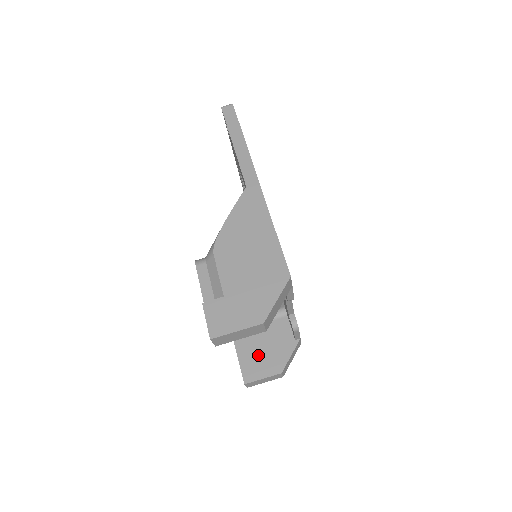
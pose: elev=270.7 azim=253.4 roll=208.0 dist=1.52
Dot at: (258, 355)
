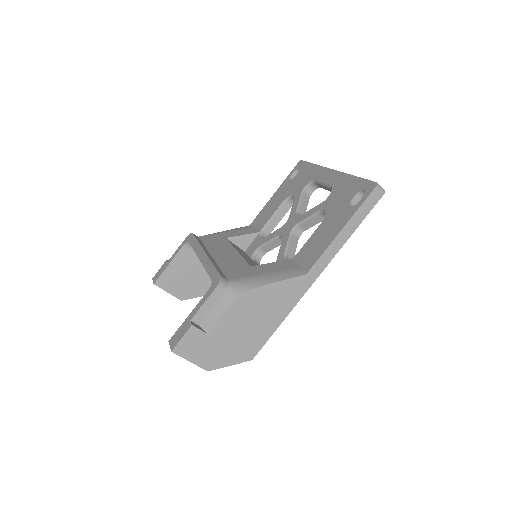
Dot at: (181, 277)
